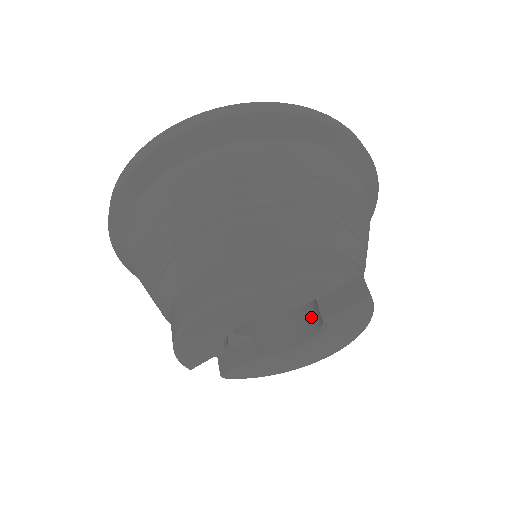
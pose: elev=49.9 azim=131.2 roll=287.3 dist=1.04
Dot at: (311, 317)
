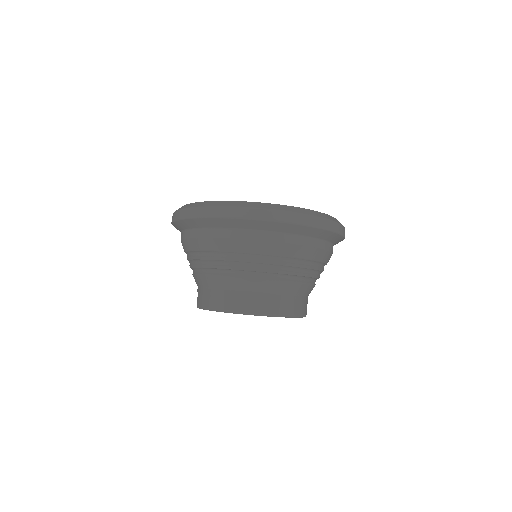
Dot at: occluded
